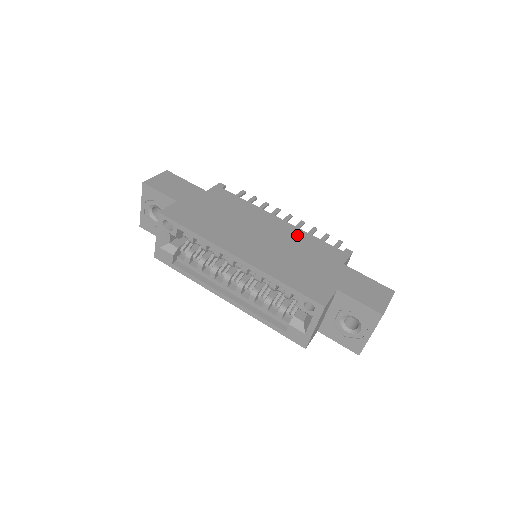
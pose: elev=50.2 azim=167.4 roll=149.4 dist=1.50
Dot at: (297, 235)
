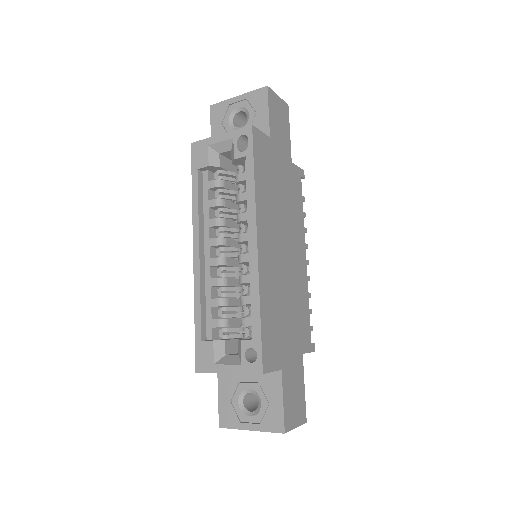
Dot at: (302, 287)
